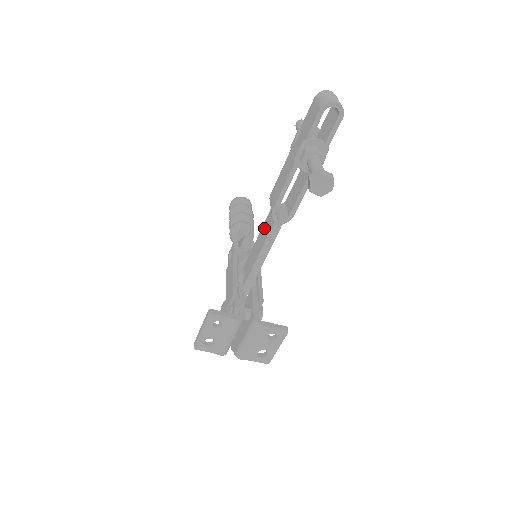
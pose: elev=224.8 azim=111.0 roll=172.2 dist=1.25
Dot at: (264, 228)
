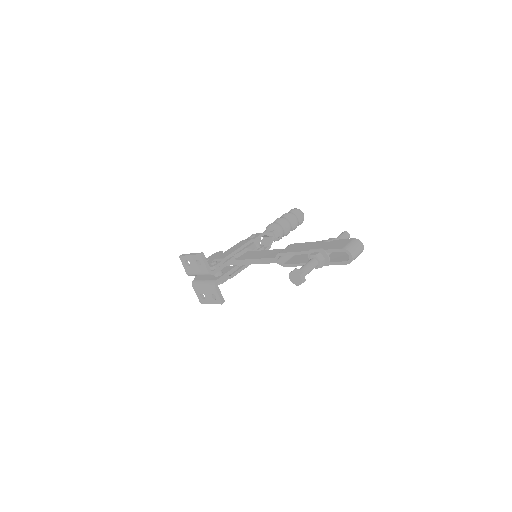
Dot at: (272, 252)
